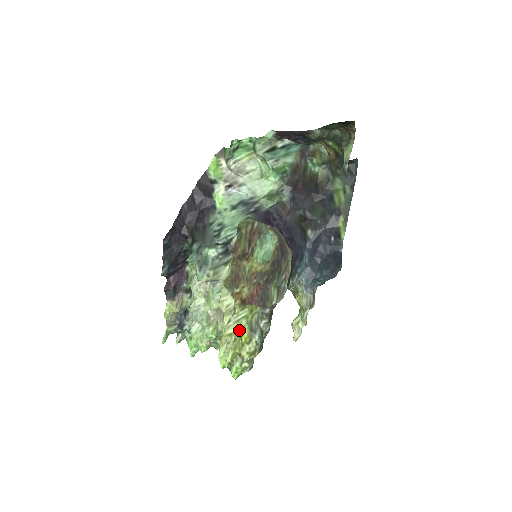
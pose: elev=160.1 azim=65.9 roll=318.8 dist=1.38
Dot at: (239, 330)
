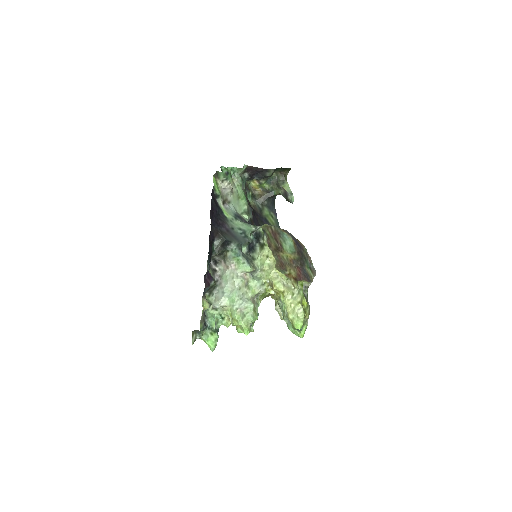
Dot at: (302, 299)
